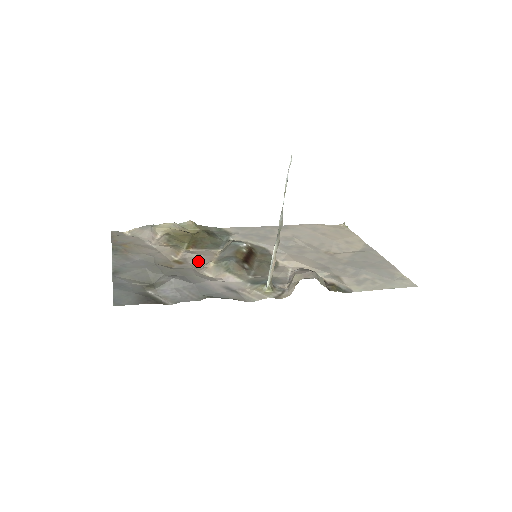
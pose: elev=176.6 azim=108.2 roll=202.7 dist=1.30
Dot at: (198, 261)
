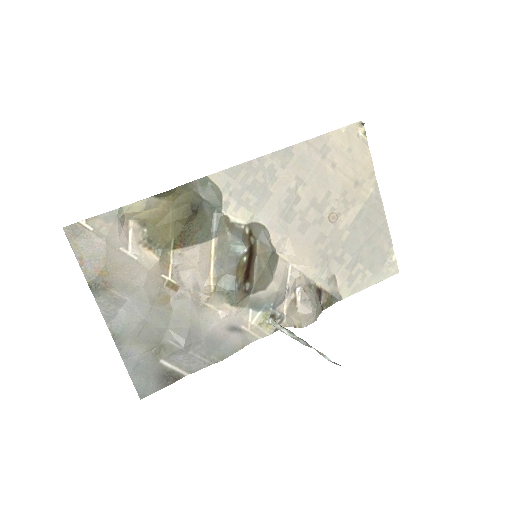
Dot at: (194, 281)
